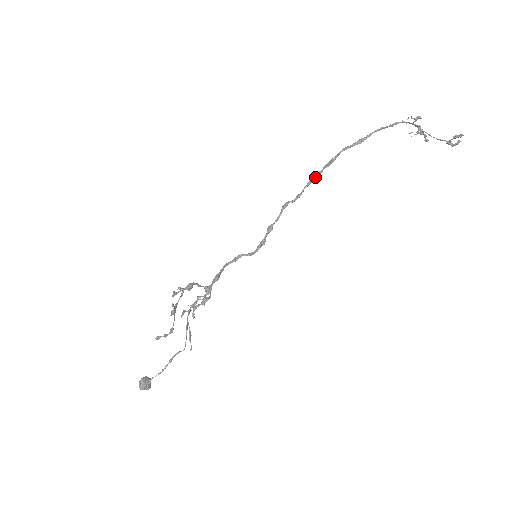
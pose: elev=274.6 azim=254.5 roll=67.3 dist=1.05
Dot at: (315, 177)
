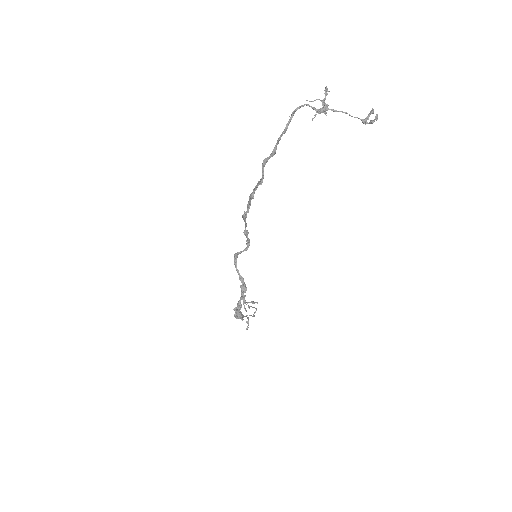
Dot at: (254, 192)
